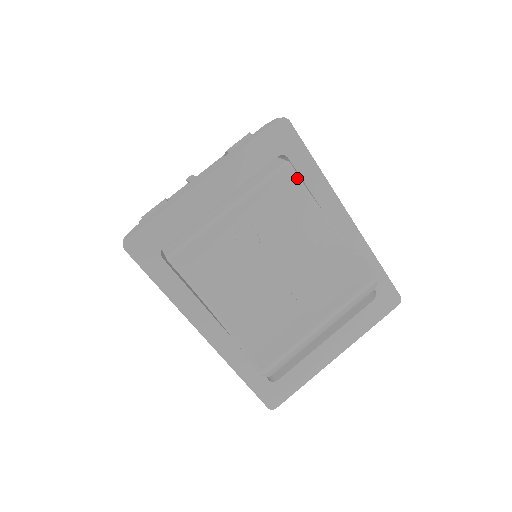
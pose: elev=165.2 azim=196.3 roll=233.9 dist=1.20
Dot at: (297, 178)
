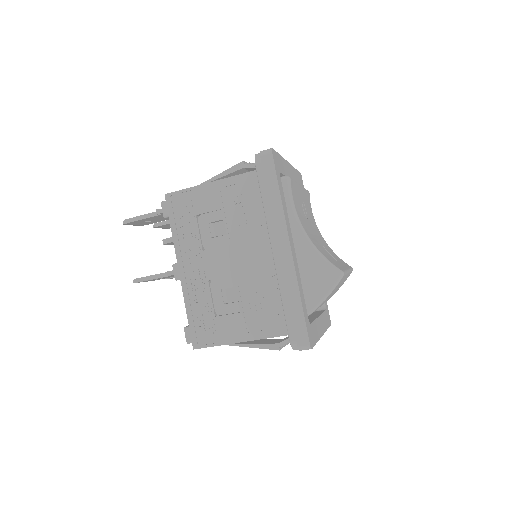
Dot at: occluded
